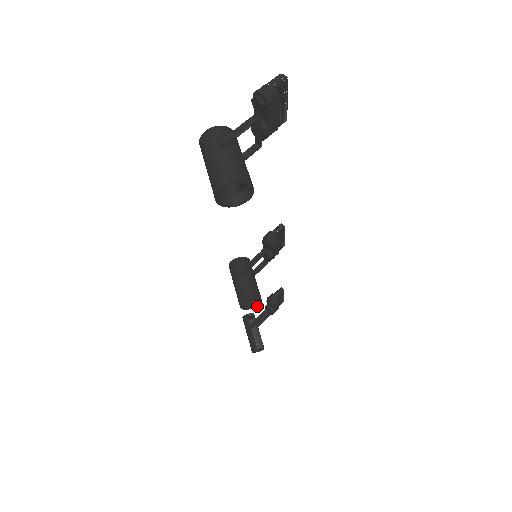
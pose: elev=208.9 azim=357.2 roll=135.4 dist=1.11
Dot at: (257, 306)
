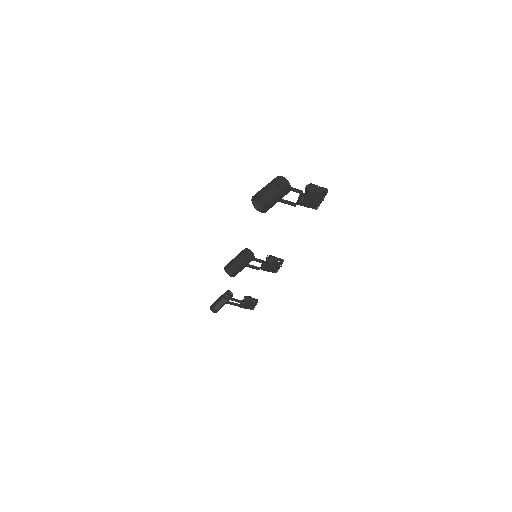
Dot at: (231, 276)
